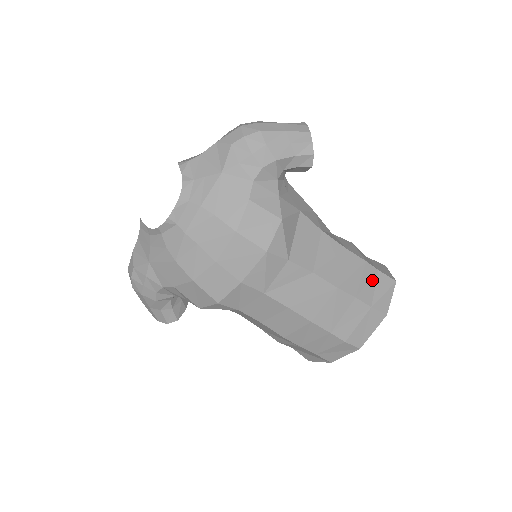
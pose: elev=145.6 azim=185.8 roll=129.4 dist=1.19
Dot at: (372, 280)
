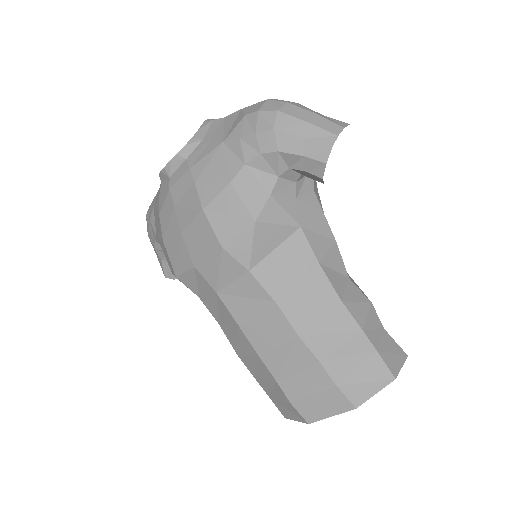
Dot at: (359, 357)
